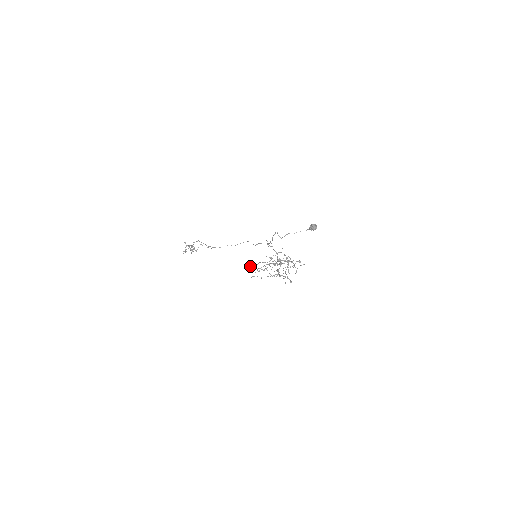
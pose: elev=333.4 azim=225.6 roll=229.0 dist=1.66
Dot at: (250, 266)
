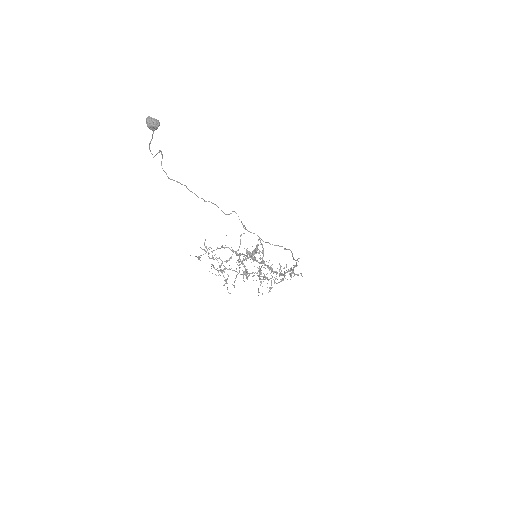
Dot at: occluded
